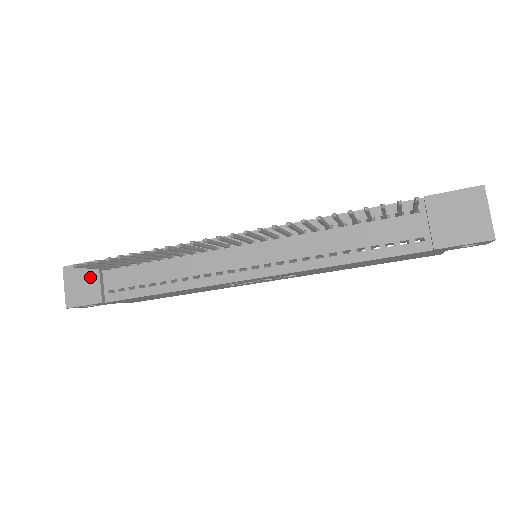
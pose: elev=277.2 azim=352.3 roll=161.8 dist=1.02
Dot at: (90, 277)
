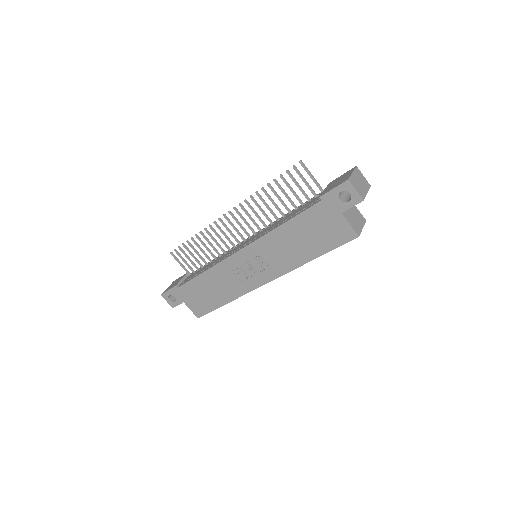
Dot at: (180, 279)
